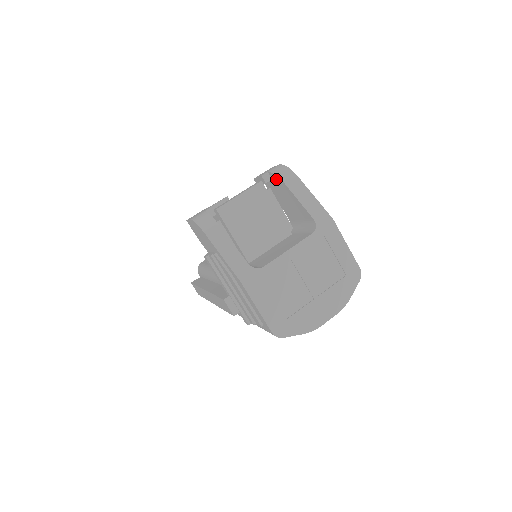
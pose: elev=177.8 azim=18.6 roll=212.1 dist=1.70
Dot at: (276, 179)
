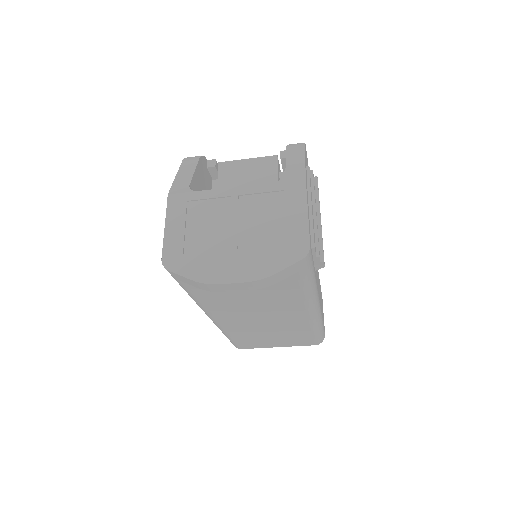
Dot at: occluded
